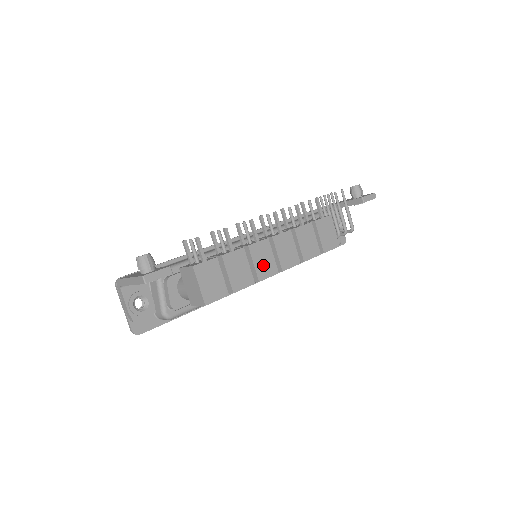
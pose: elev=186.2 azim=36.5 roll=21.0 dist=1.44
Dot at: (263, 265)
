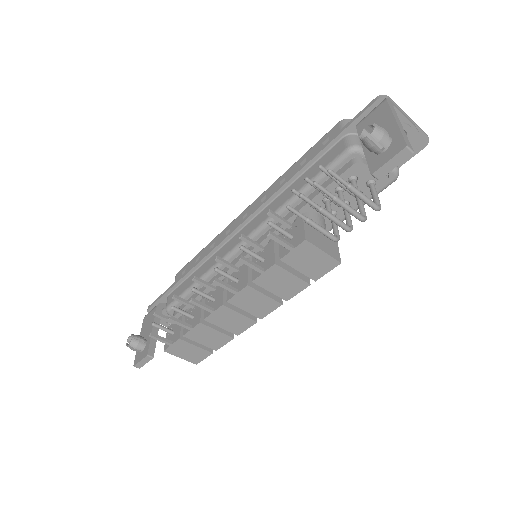
Dot at: (233, 324)
